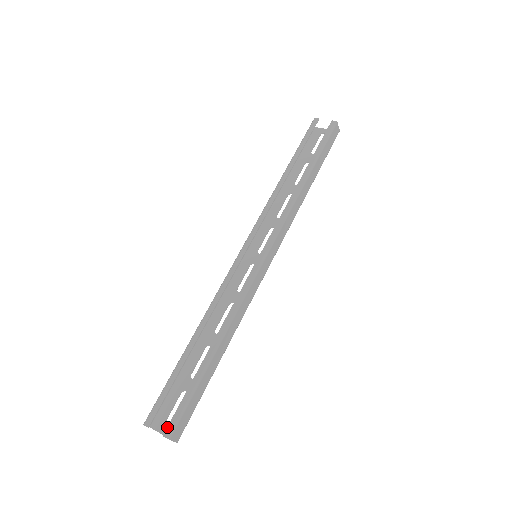
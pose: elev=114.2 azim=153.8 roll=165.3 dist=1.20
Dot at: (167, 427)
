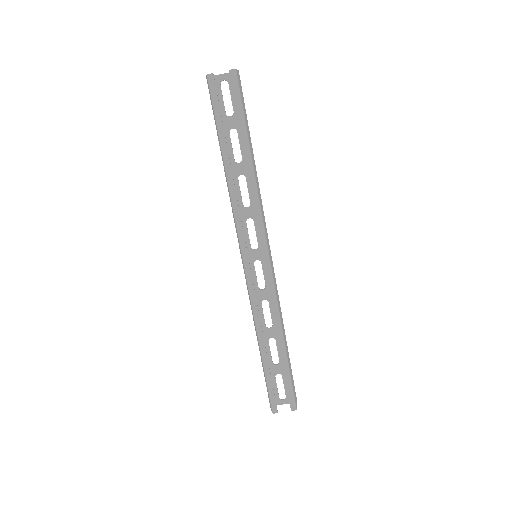
Dot at: (290, 405)
